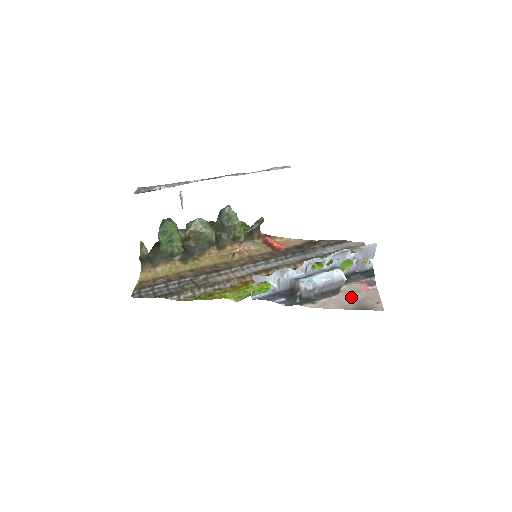
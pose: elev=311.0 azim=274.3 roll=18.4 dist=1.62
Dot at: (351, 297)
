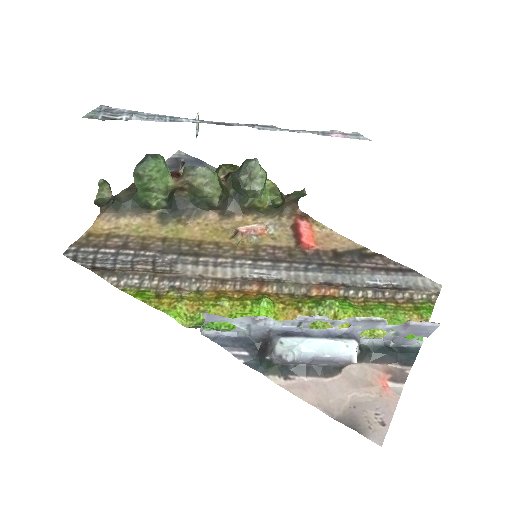
Dot at: (349, 392)
